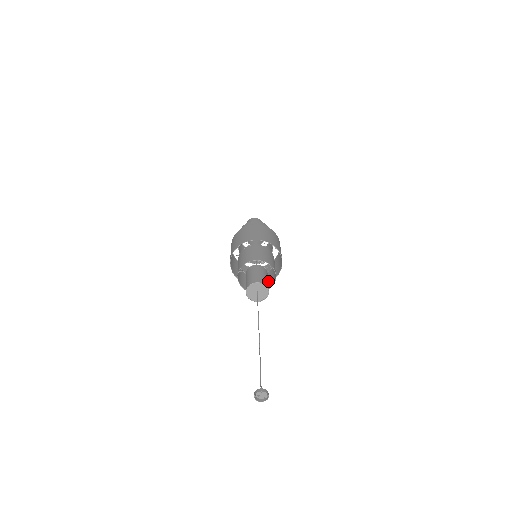
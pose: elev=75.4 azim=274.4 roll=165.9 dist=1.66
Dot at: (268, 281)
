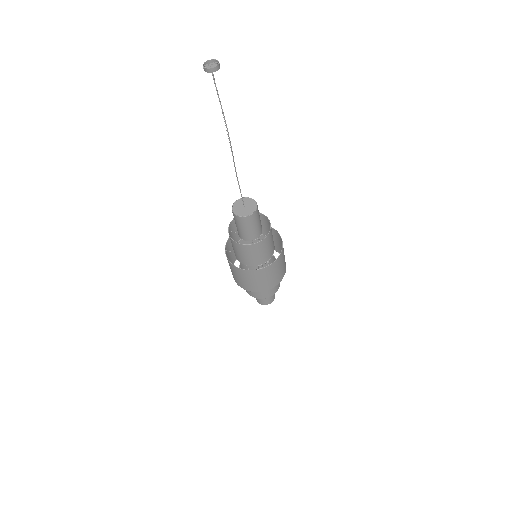
Dot at: (270, 243)
